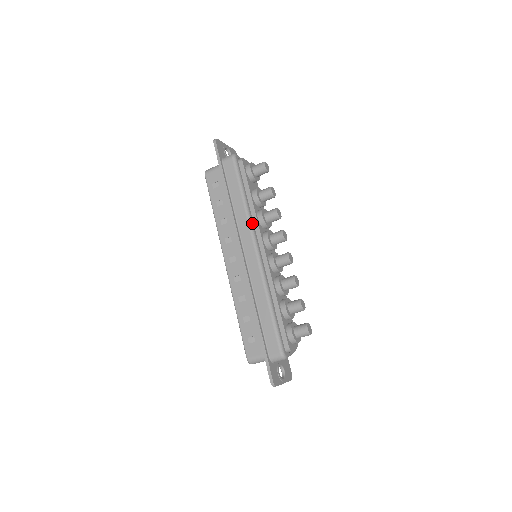
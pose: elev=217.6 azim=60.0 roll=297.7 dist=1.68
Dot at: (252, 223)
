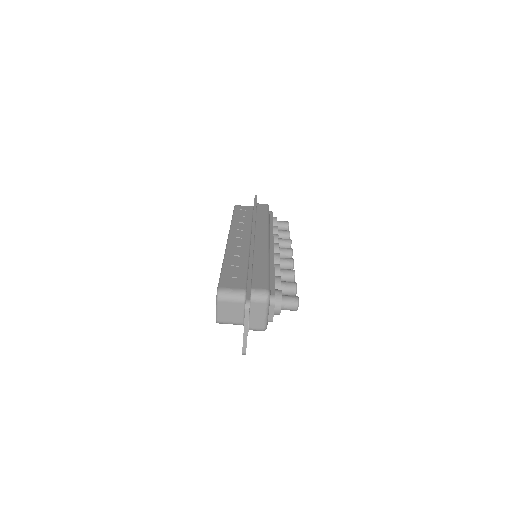
Dot at: (269, 230)
